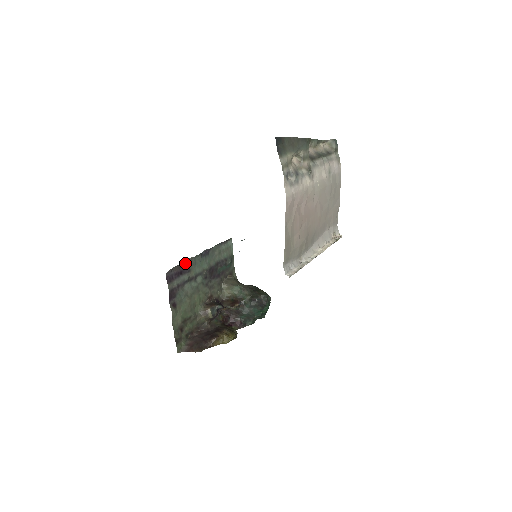
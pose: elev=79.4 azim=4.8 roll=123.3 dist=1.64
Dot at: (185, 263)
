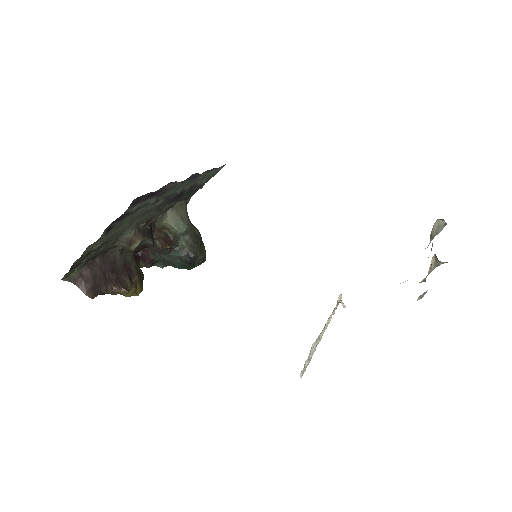
Dot at: (167, 184)
